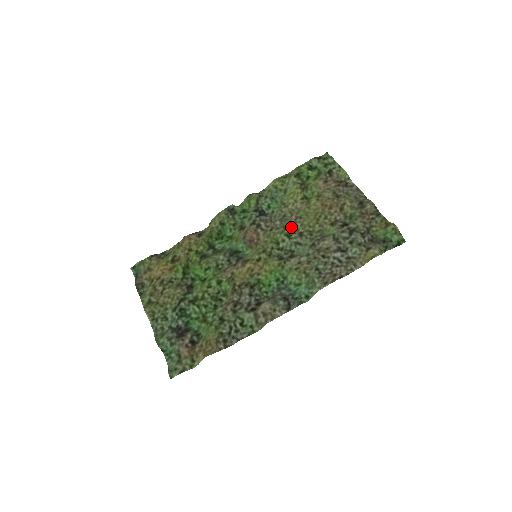
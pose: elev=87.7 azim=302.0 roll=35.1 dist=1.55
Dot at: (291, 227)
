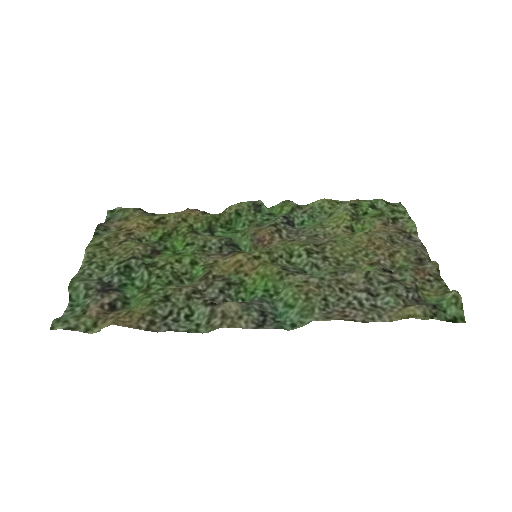
Dot at: (317, 246)
